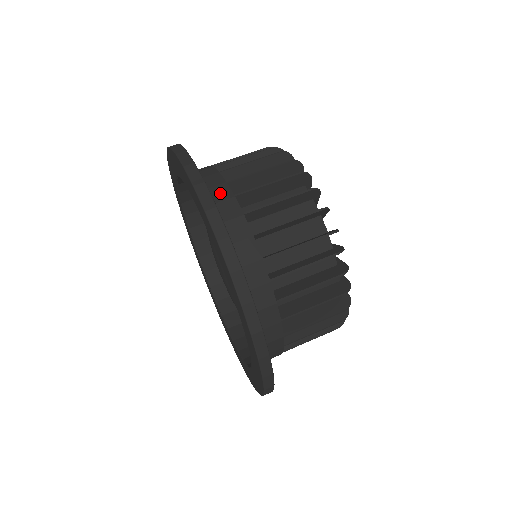
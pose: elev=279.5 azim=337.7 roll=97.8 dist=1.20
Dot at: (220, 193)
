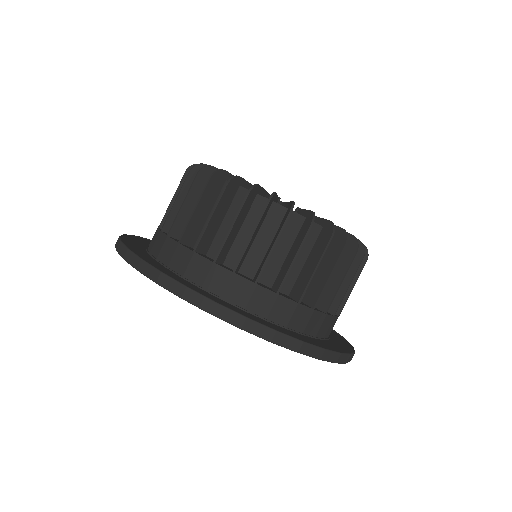
Dot at: (159, 243)
